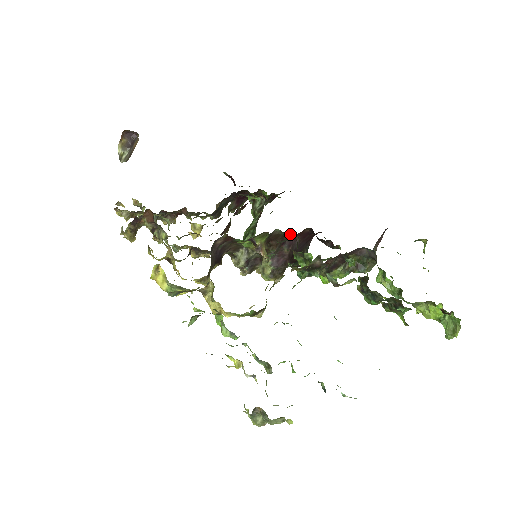
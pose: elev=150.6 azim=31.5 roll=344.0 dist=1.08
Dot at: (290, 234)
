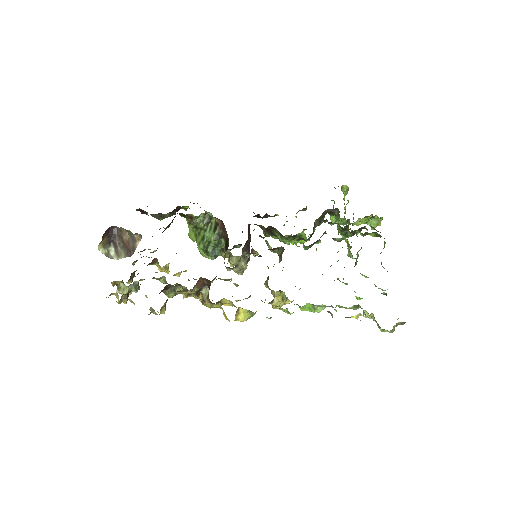
Dot at: occluded
